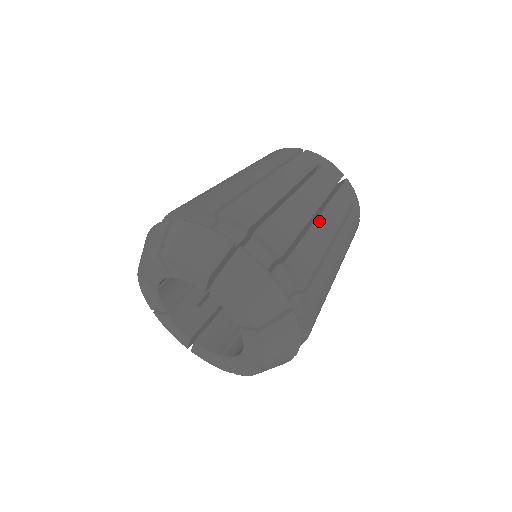
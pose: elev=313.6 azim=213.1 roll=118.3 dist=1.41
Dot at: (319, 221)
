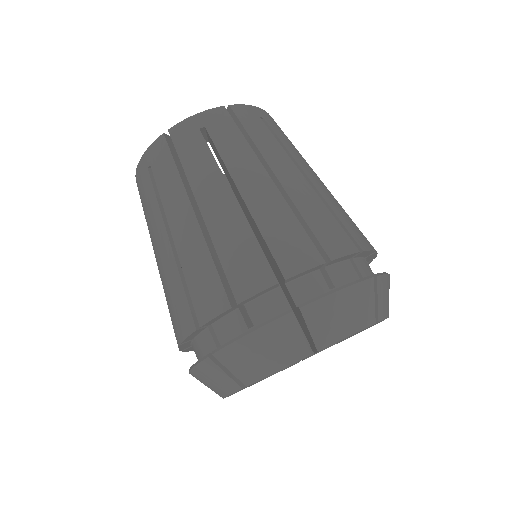
Dot at: (284, 183)
